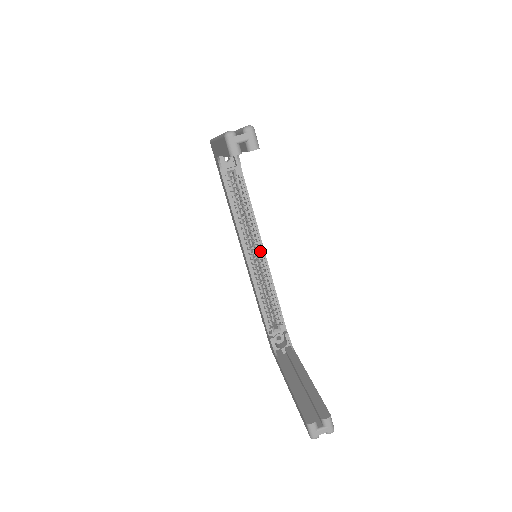
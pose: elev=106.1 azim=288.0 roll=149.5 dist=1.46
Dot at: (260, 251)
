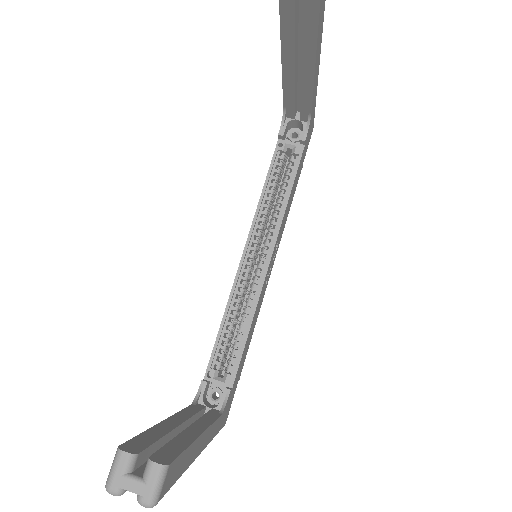
Dot at: (266, 257)
